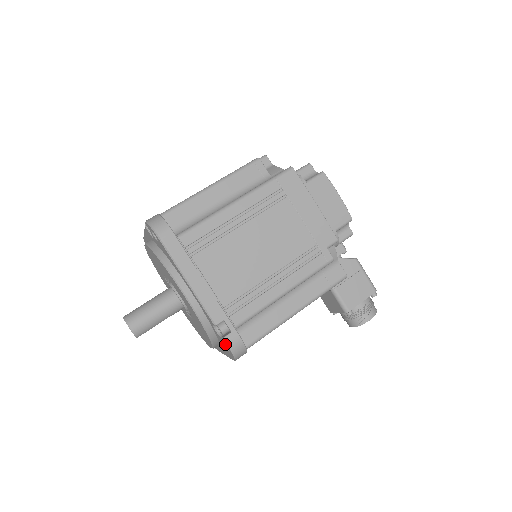
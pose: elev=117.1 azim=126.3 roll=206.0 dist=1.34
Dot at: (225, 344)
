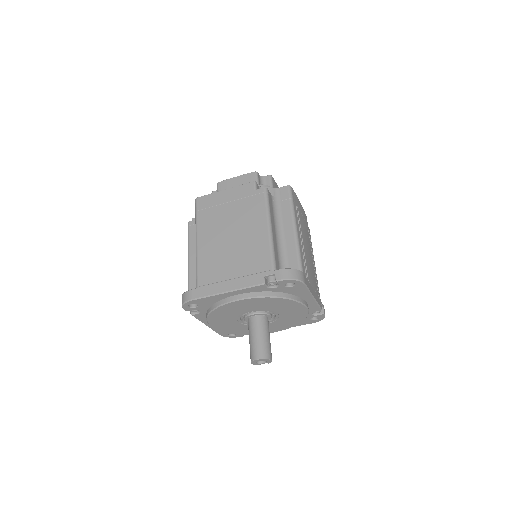
Dot at: (319, 317)
